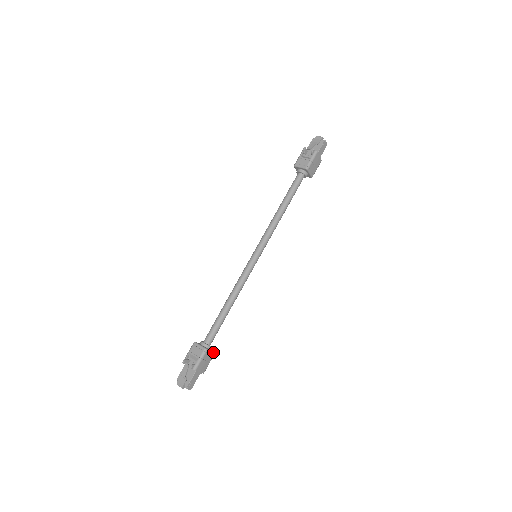
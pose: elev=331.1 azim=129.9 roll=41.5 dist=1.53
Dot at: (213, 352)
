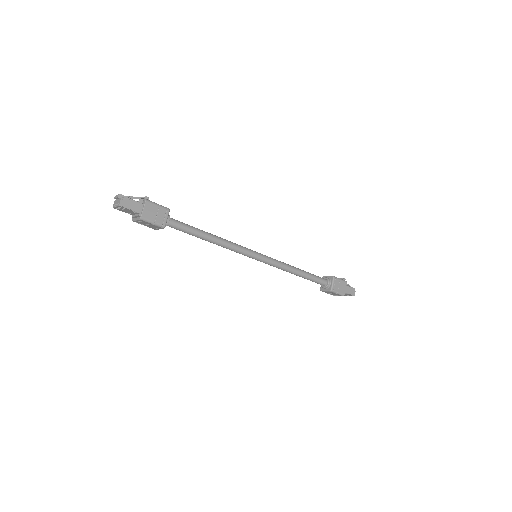
Dot at: (166, 223)
